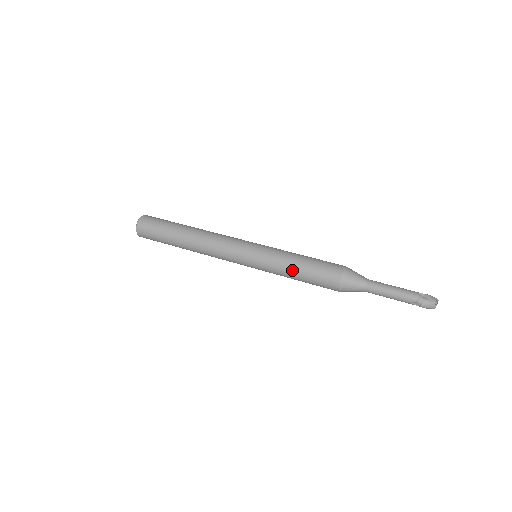
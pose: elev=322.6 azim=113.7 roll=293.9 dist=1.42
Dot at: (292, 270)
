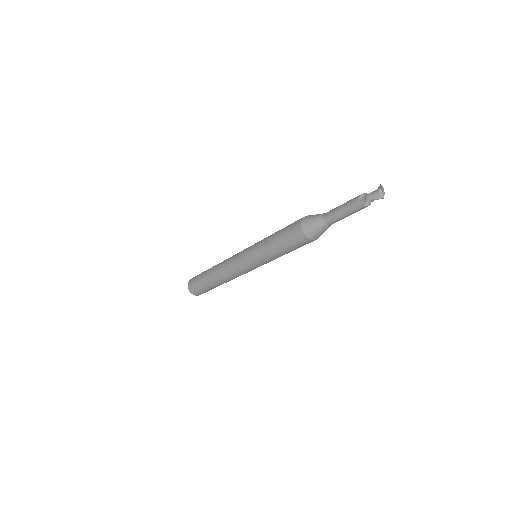
Dot at: (272, 235)
